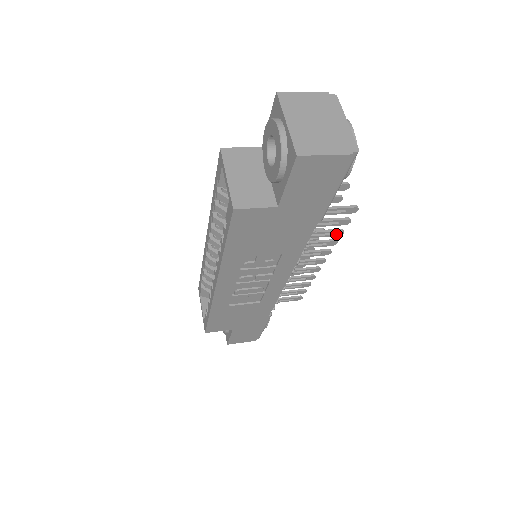
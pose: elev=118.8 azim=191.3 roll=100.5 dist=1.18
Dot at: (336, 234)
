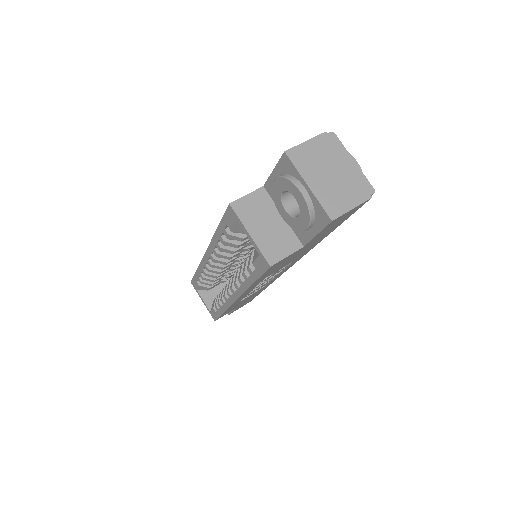
Dot at: occluded
